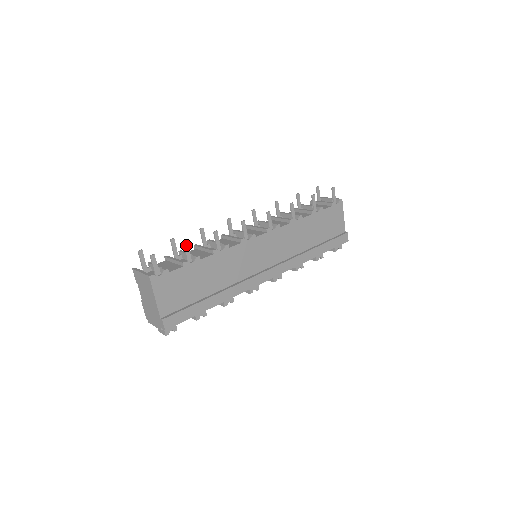
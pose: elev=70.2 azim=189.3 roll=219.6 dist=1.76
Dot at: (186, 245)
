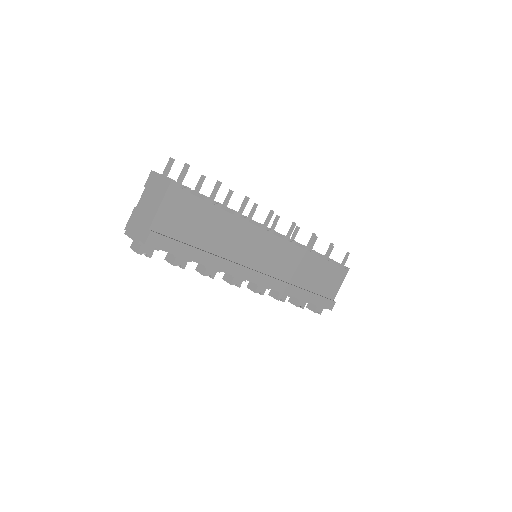
Dot at: (219, 184)
